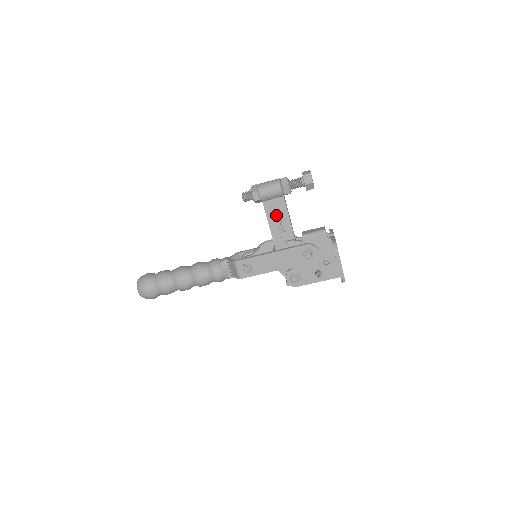
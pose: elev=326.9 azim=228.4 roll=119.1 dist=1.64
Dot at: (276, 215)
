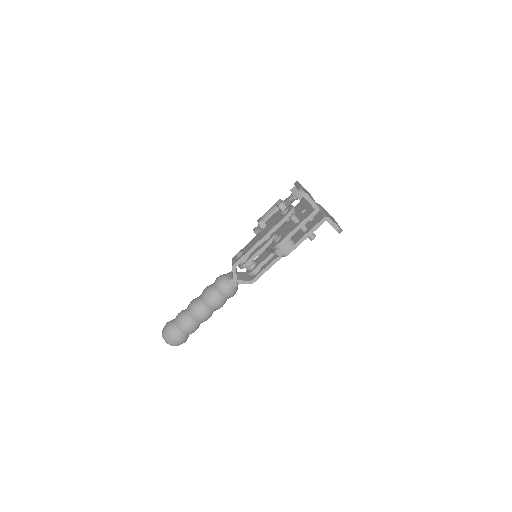
Dot at: occluded
